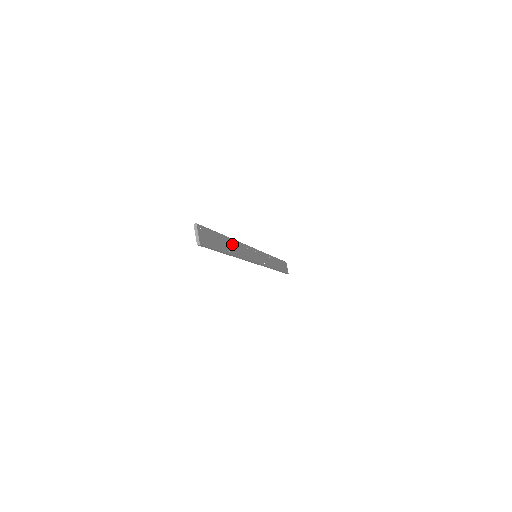
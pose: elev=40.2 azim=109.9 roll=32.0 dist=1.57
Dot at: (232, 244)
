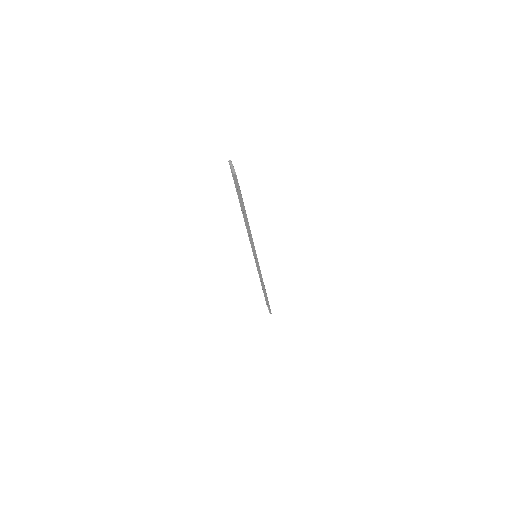
Dot at: occluded
